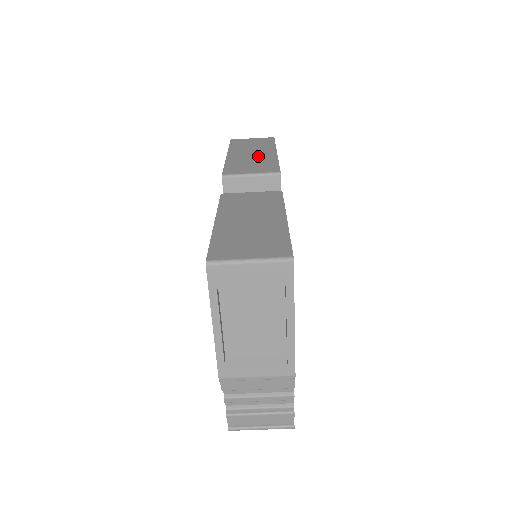
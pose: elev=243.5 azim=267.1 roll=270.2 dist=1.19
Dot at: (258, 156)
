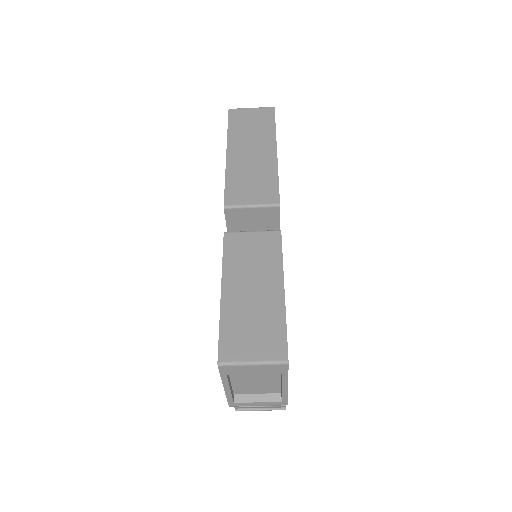
Dot at: (258, 161)
